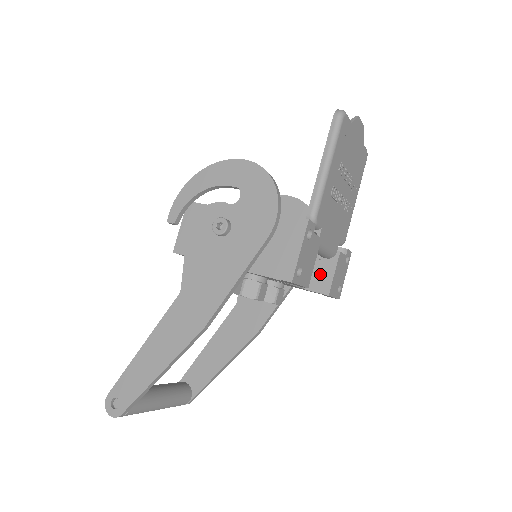
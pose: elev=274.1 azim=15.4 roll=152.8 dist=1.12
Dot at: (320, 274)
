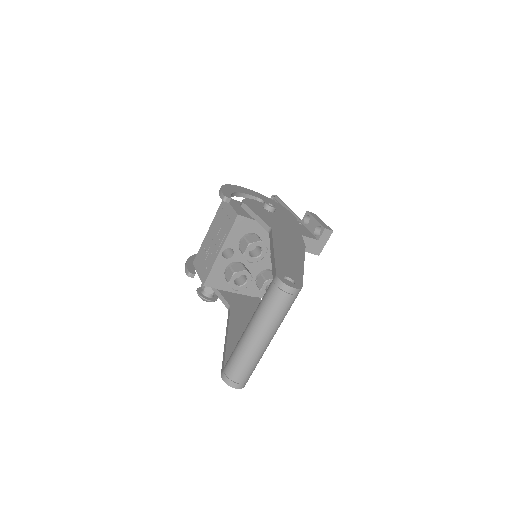
Dot at: occluded
